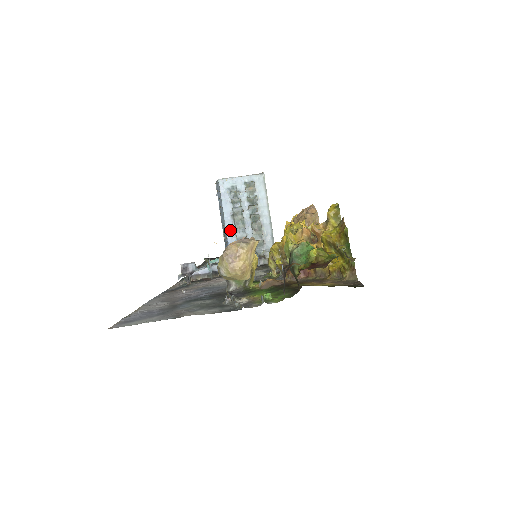
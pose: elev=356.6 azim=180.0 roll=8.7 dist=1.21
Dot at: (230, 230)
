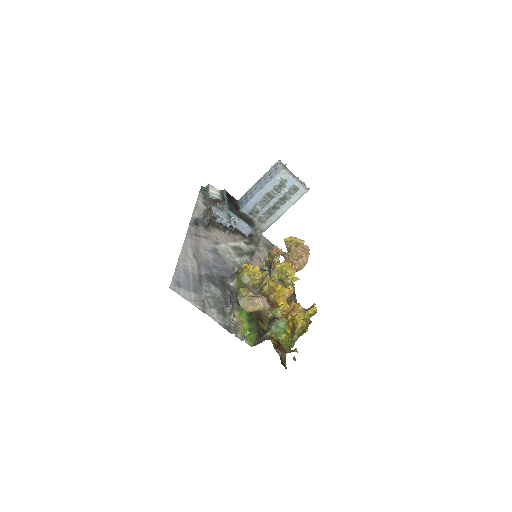
Dot at: (256, 199)
